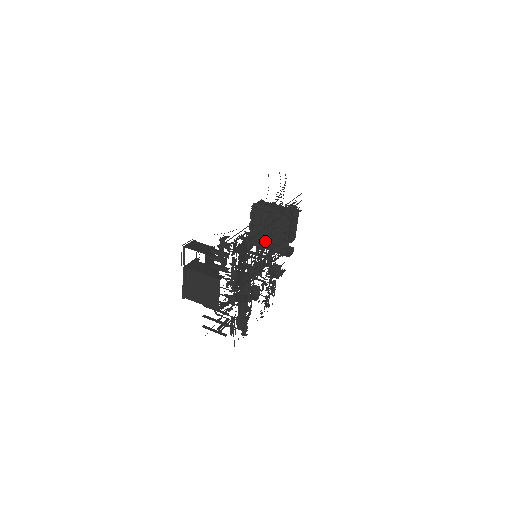
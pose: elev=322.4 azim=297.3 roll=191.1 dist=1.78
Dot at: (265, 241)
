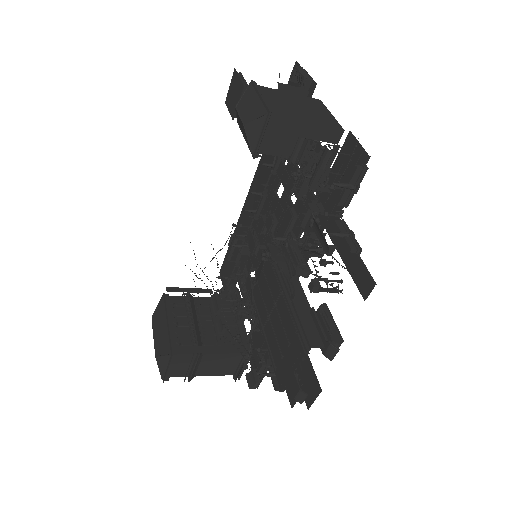
Dot at: (262, 232)
